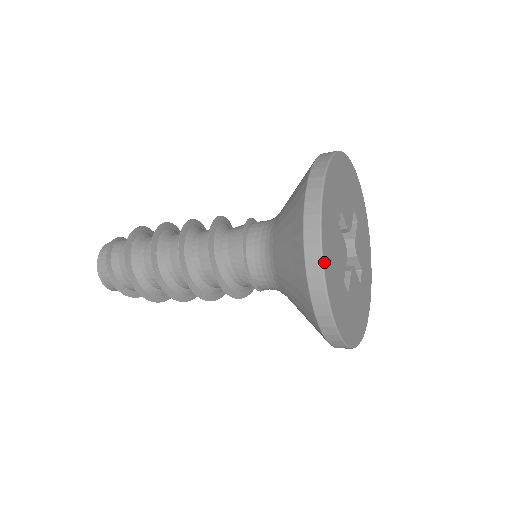
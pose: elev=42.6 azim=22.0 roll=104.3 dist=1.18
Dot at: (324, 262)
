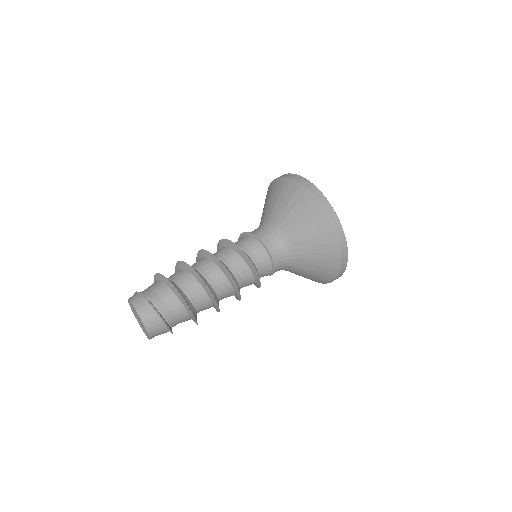
Dot at: (338, 219)
